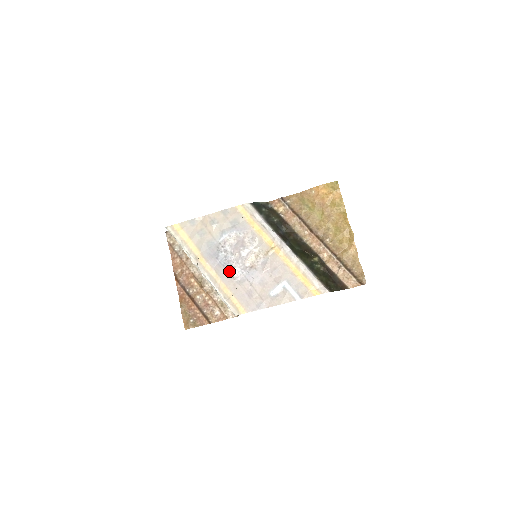
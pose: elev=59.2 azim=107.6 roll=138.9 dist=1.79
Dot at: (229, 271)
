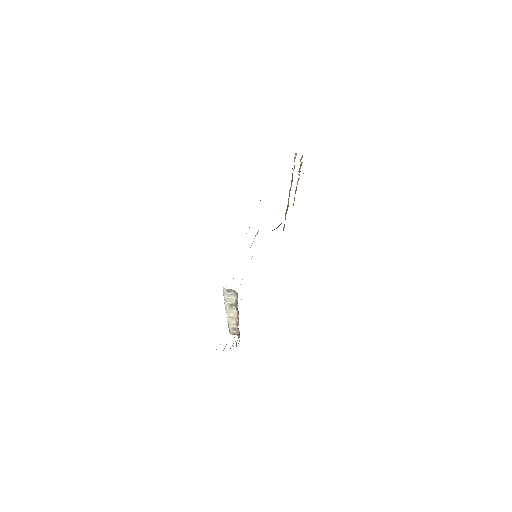
Dot at: occluded
